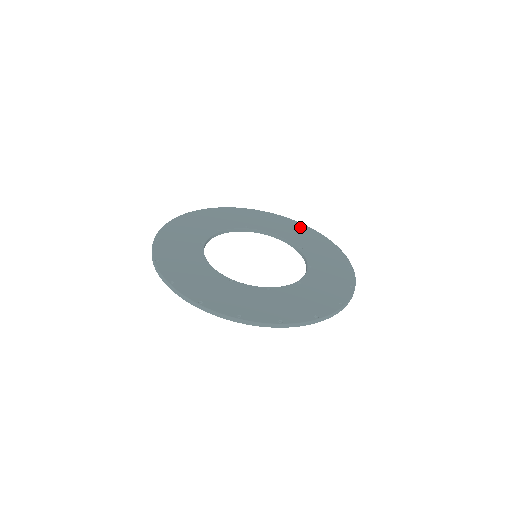
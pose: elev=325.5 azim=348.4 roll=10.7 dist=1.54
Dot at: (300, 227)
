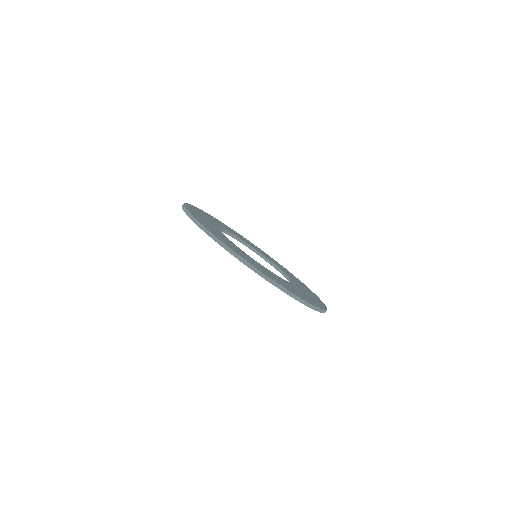
Dot at: (265, 253)
